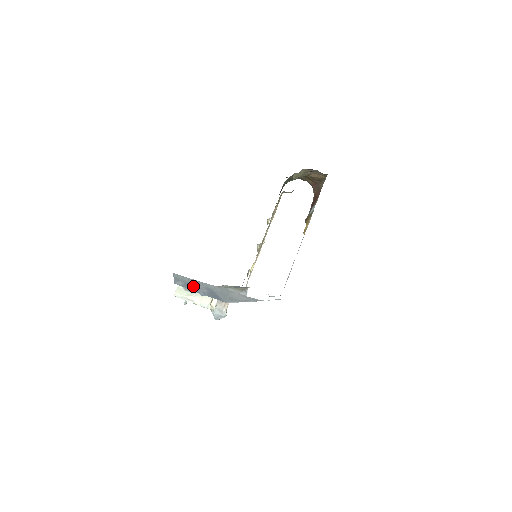
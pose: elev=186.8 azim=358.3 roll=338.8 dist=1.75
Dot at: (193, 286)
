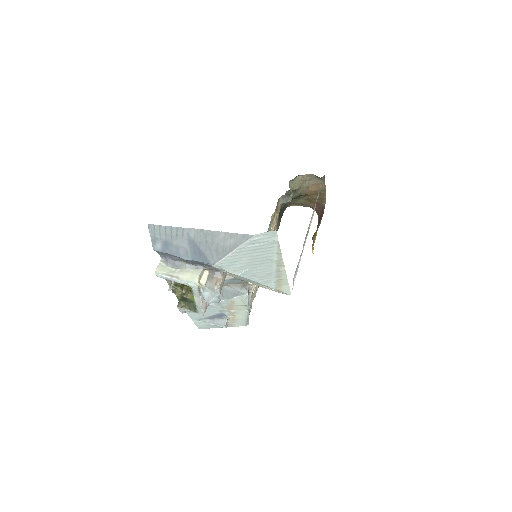
Dot at: (173, 245)
